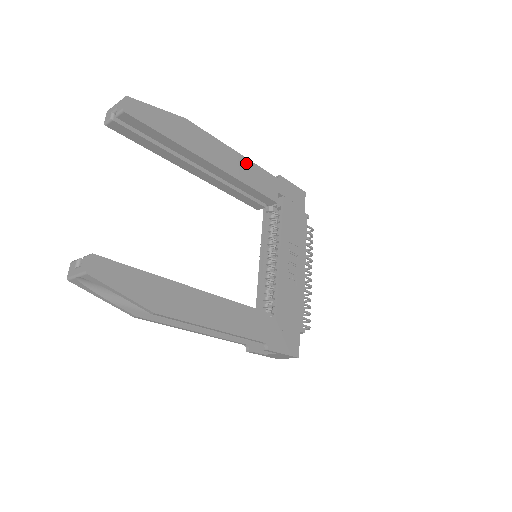
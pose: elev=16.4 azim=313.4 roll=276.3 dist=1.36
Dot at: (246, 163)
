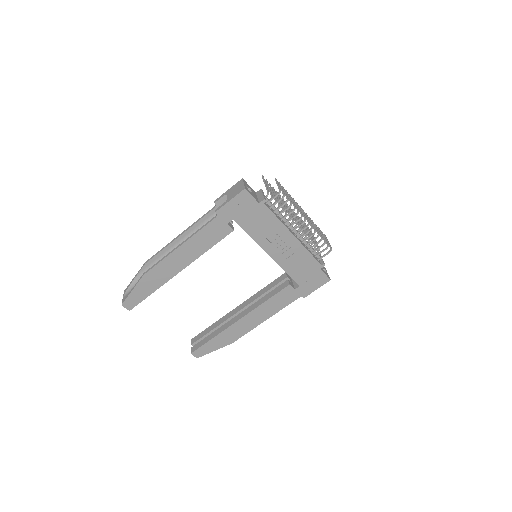
Dot at: (191, 242)
